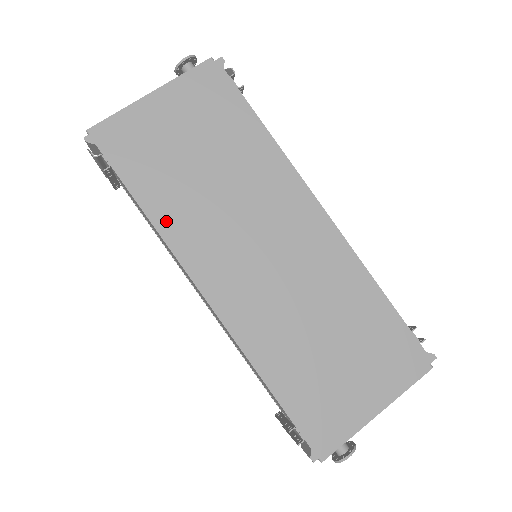
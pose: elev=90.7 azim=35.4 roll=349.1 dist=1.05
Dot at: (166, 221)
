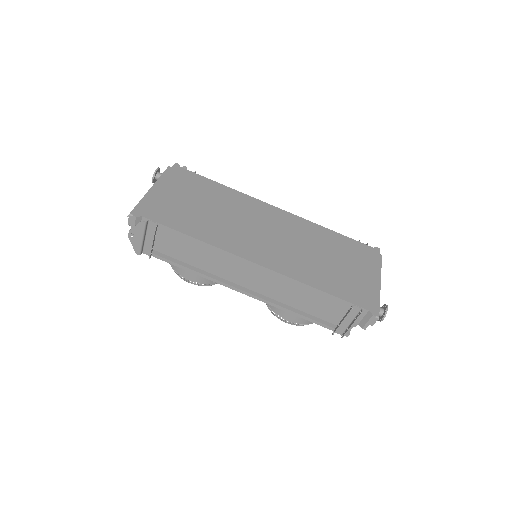
Dot at: (208, 237)
